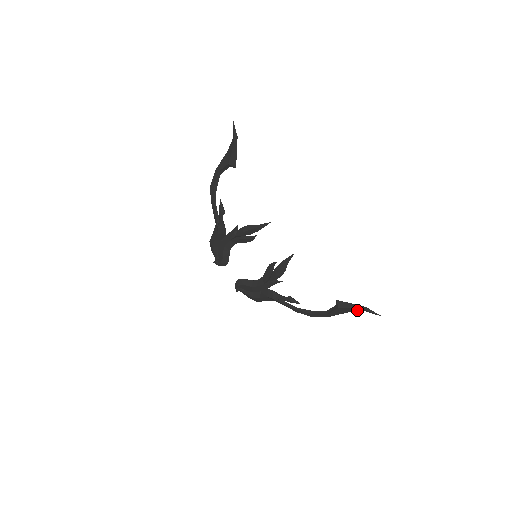
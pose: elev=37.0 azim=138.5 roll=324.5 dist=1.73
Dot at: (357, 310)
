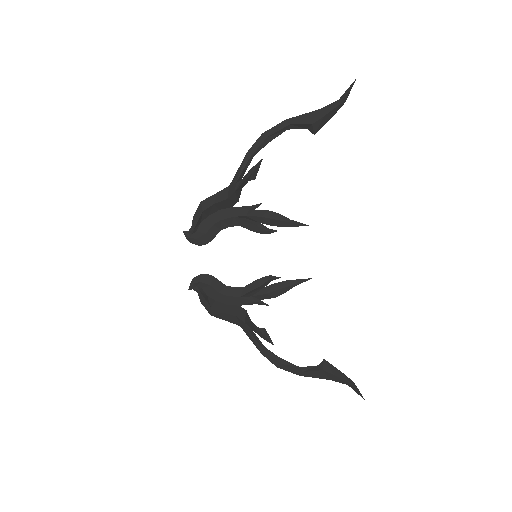
Dot at: (342, 381)
